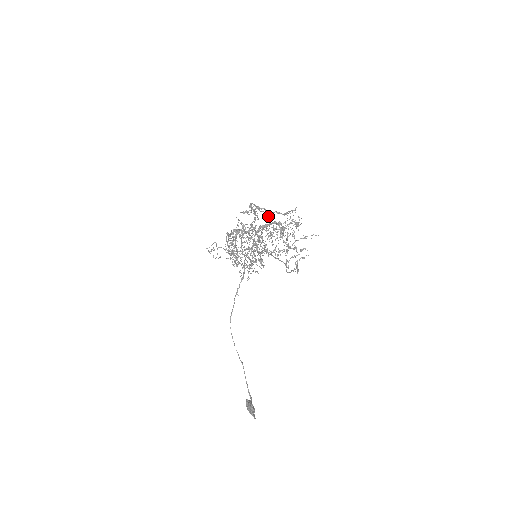
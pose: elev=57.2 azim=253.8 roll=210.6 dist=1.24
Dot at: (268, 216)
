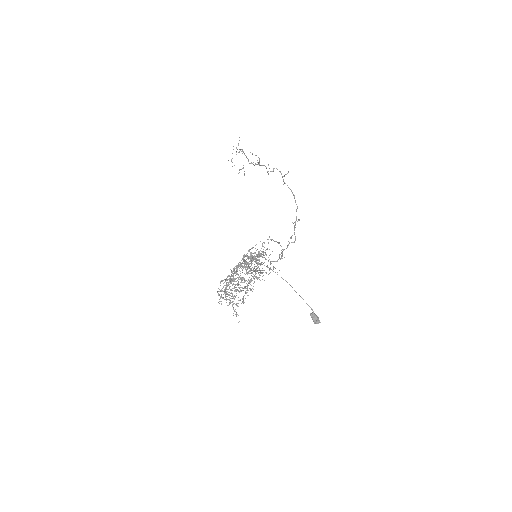
Dot at: occluded
